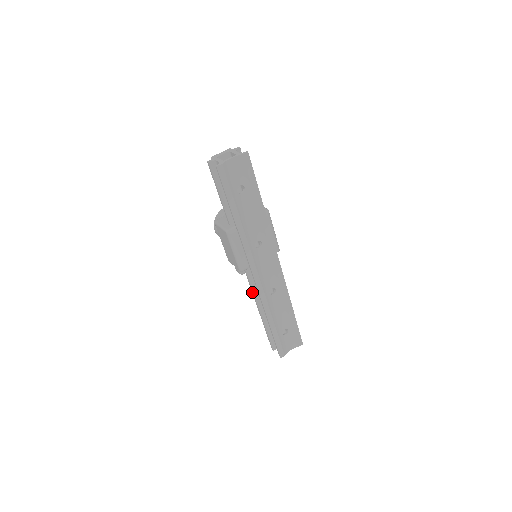
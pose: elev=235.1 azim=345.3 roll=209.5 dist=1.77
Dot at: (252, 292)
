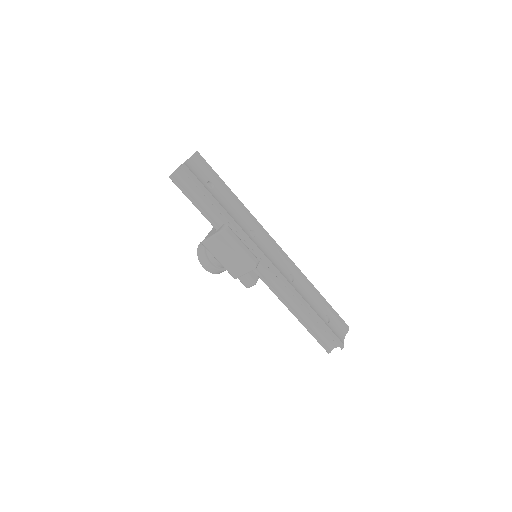
Dot at: (275, 294)
